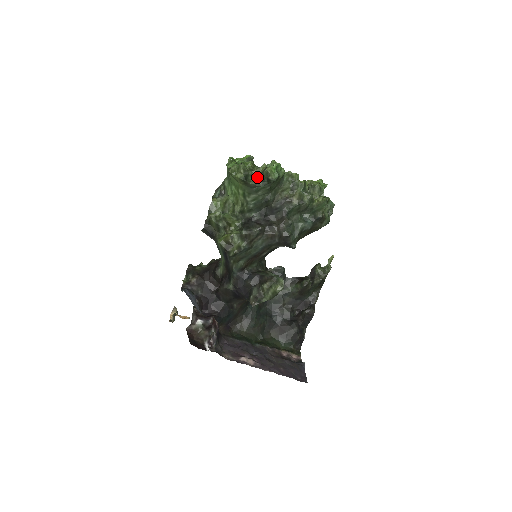
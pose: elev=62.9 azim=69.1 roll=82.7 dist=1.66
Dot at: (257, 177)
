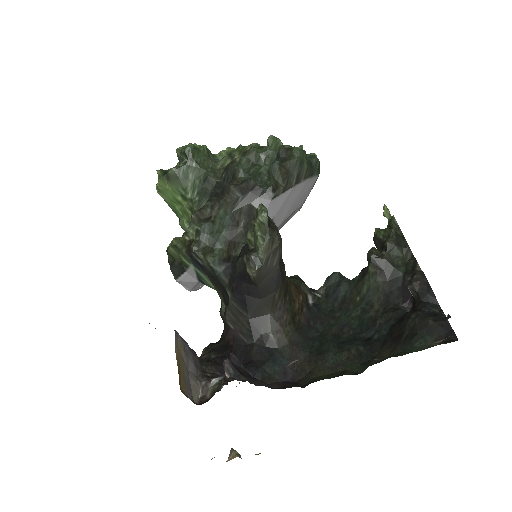
Dot at: occluded
